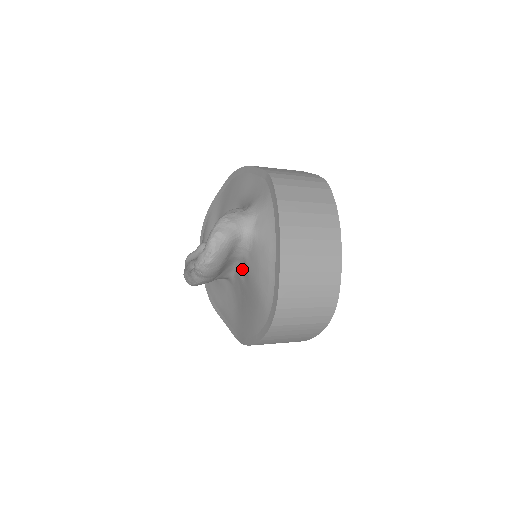
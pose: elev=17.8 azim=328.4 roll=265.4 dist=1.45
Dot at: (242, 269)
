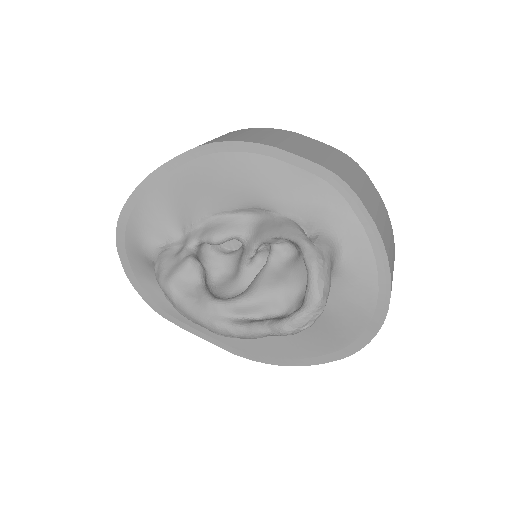
Dot at: occluded
